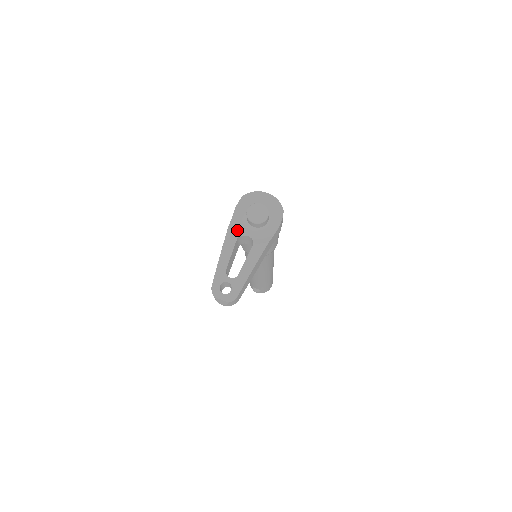
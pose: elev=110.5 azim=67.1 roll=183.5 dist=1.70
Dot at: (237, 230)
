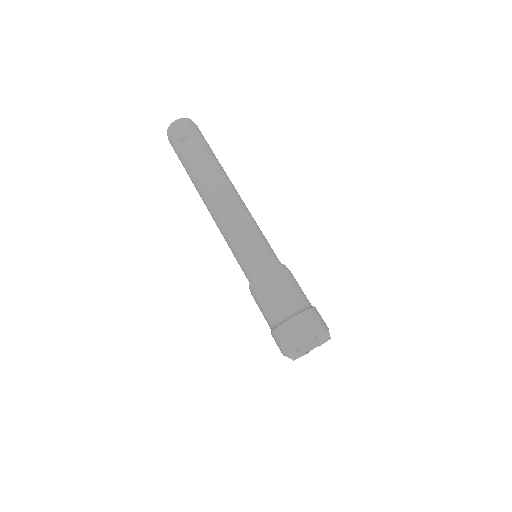
Dot at: occluded
